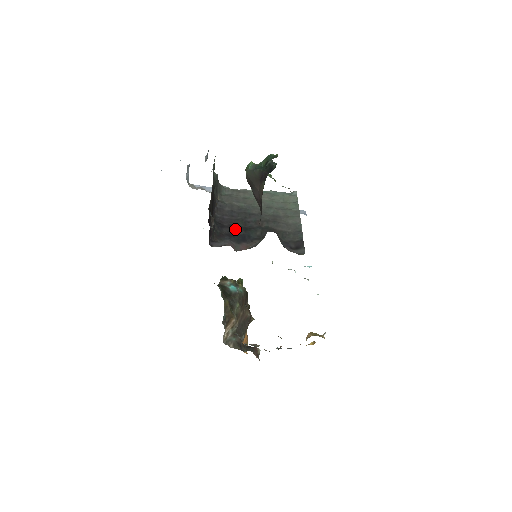
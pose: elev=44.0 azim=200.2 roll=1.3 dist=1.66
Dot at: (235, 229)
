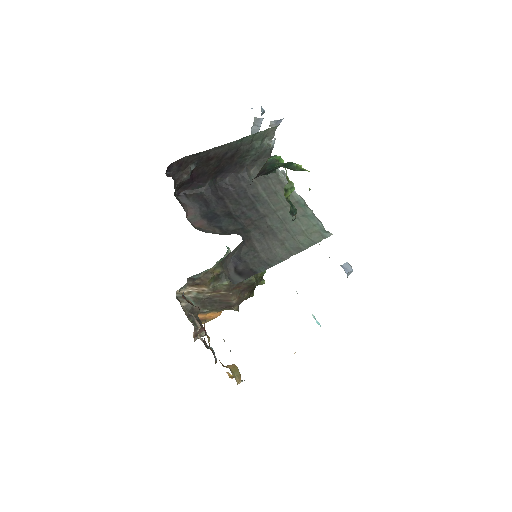
Dot at: (220, 204)
